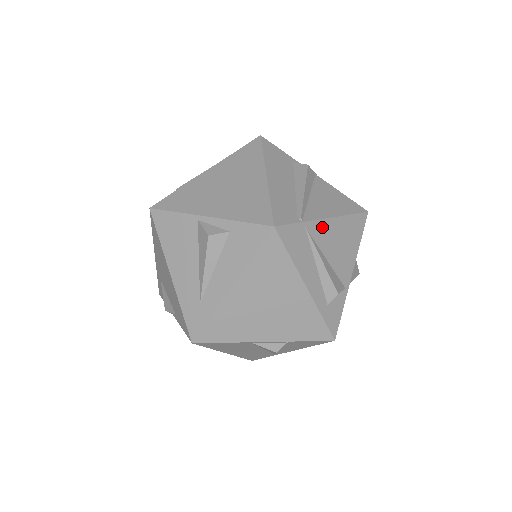
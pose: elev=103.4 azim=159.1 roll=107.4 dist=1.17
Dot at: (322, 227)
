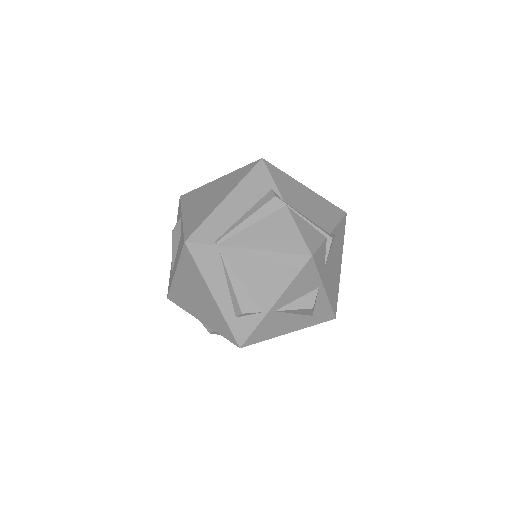
Dot at: (241, 255)
